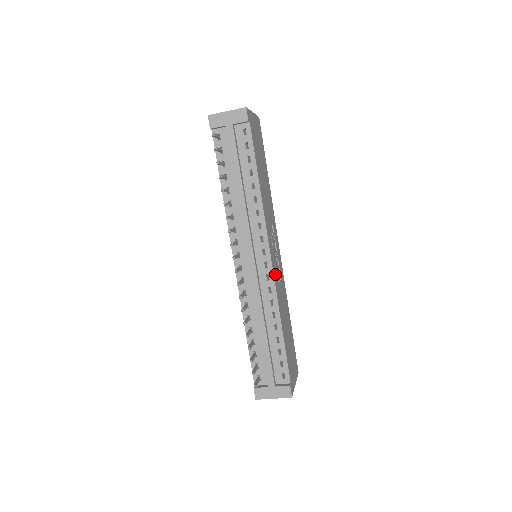
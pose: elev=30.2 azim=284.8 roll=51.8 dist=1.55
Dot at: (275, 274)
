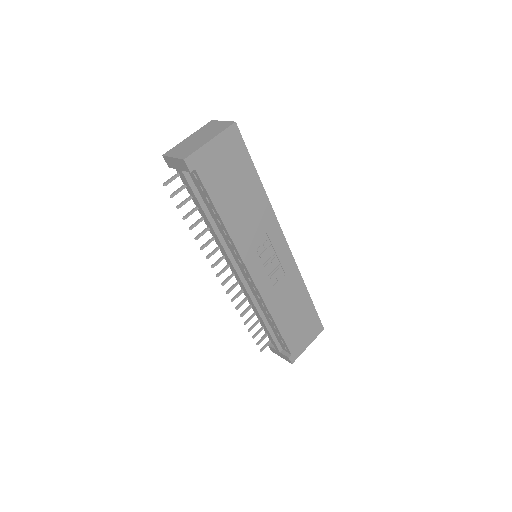
Dot at: (264, 284)
